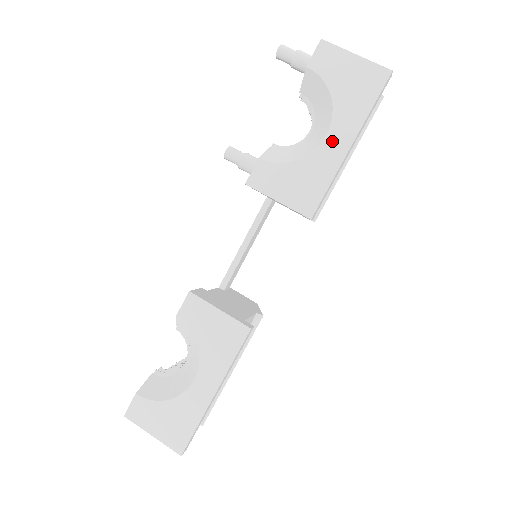
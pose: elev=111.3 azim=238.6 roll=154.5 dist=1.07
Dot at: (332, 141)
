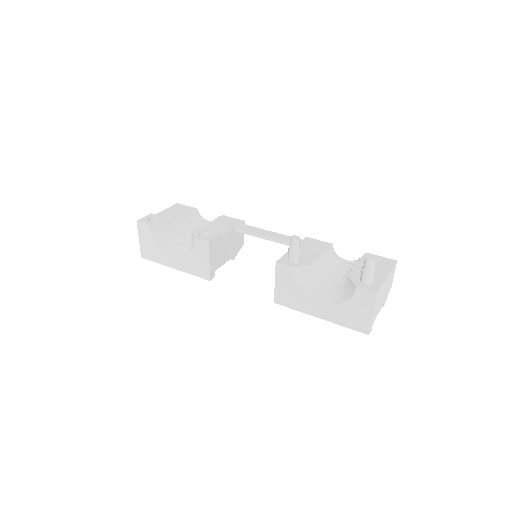
Dot at: (318, 308)
